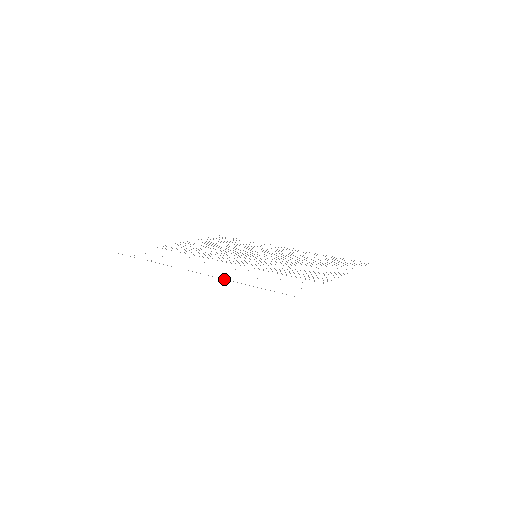
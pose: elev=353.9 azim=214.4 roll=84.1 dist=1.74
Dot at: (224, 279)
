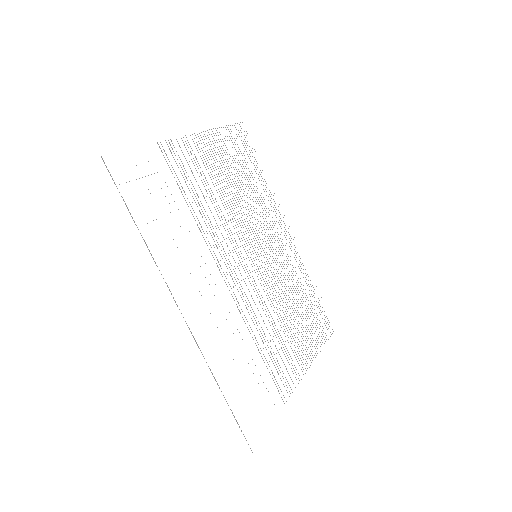
Dot at: occluded
